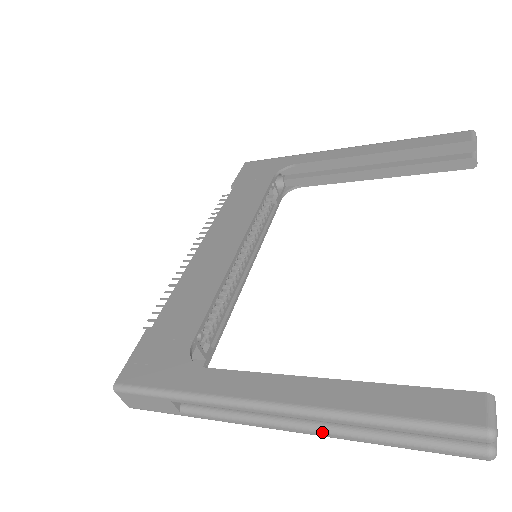
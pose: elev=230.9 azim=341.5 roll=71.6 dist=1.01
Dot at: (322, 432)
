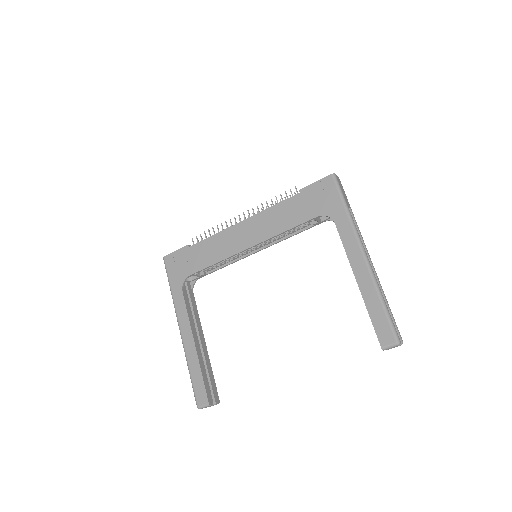
Dot at: occluded
